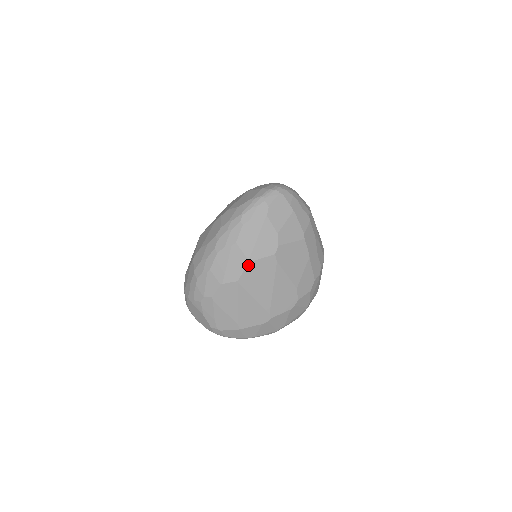
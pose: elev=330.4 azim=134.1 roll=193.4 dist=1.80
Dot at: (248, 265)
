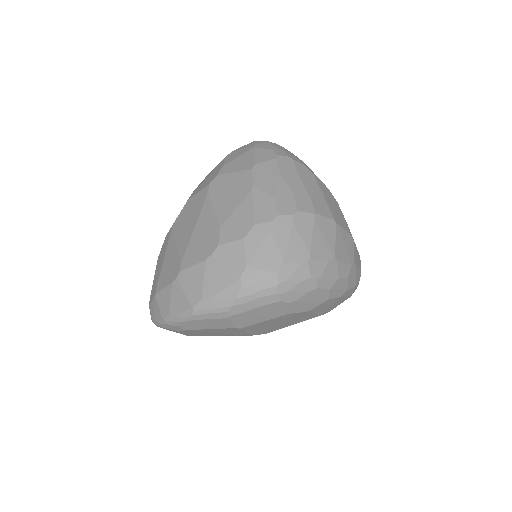
Dot at: (186, 204)
